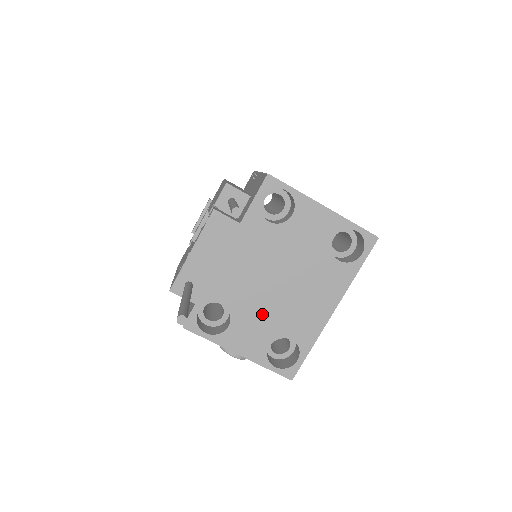
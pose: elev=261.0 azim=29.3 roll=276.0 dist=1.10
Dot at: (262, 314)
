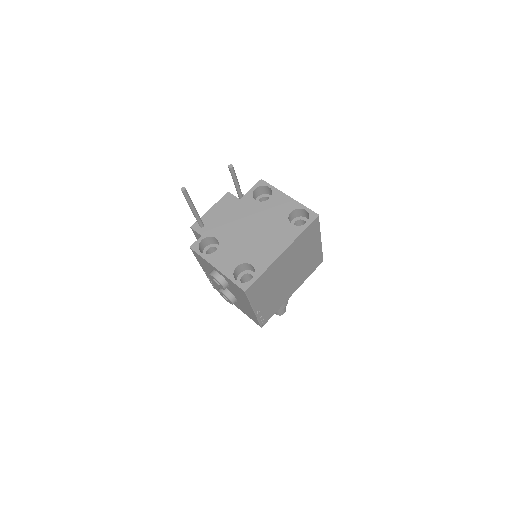
Dot at: (238, 247)
